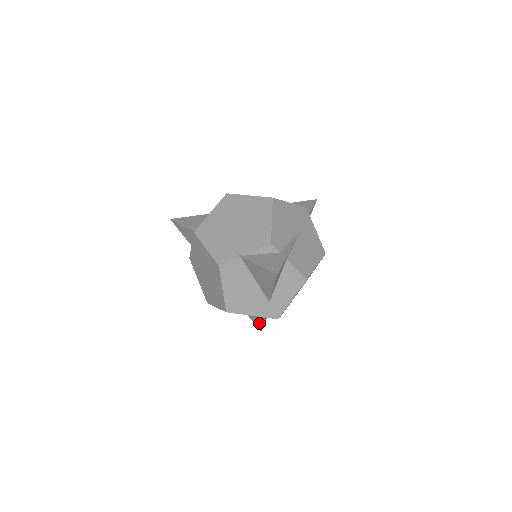
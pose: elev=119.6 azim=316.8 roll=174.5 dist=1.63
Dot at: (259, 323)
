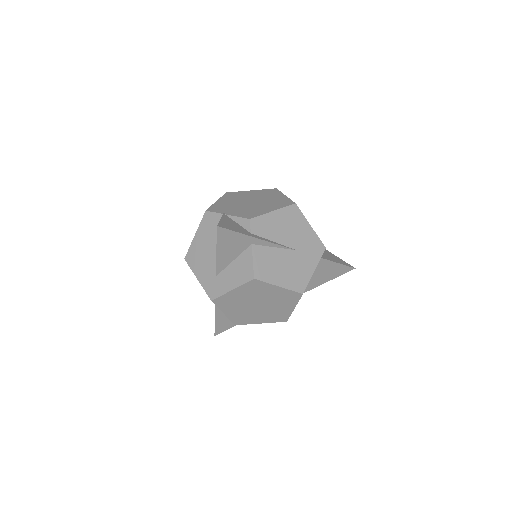
Dot at: occluded
